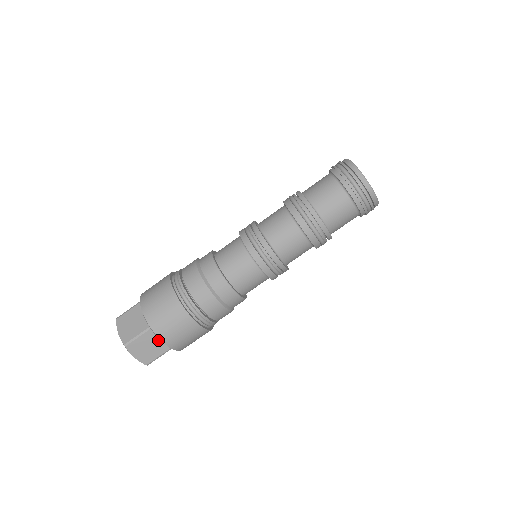
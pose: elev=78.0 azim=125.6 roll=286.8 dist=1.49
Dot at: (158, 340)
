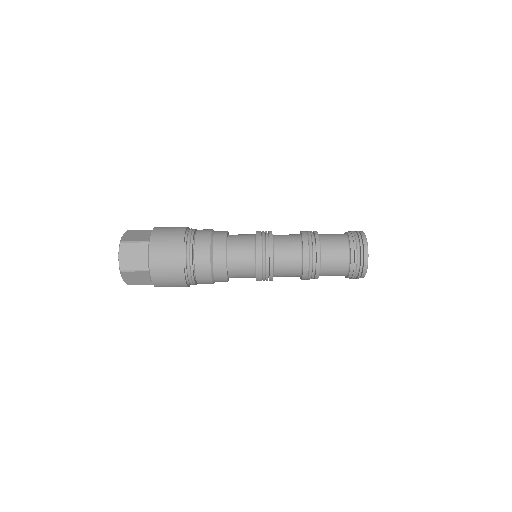
Dot at: (146, 256)
